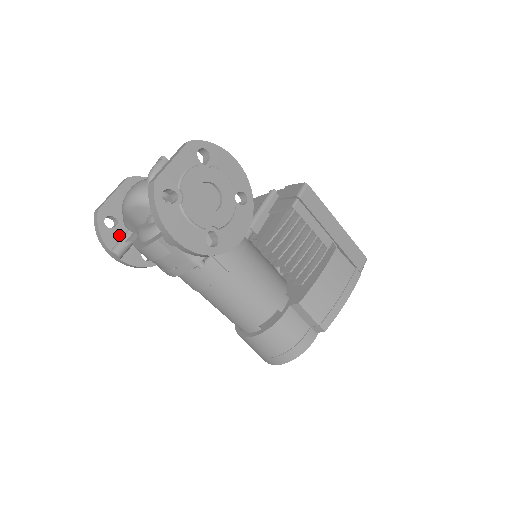
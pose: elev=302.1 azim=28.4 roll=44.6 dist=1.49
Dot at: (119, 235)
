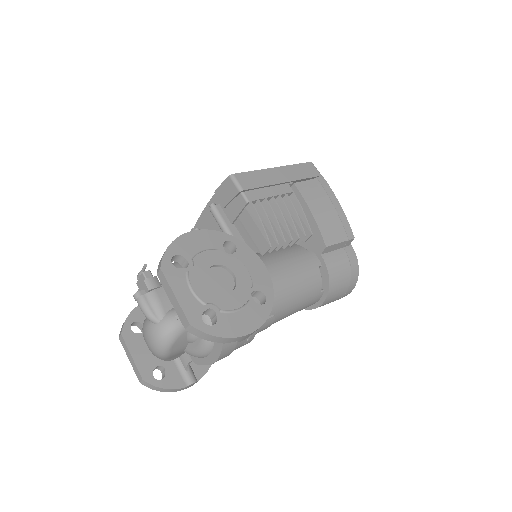
Dot at: (175, 371)
